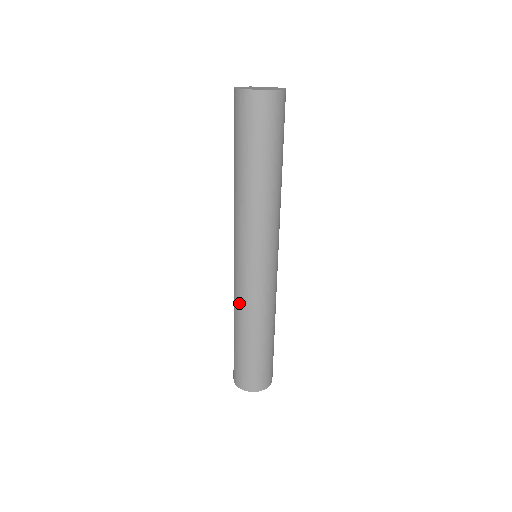
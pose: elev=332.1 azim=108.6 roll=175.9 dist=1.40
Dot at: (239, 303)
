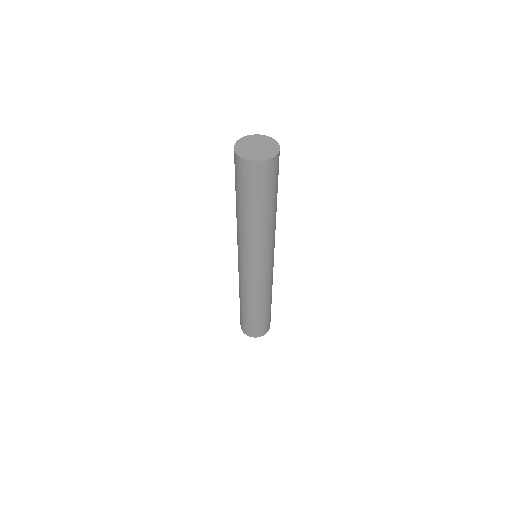
Dot at: (253, 293)
